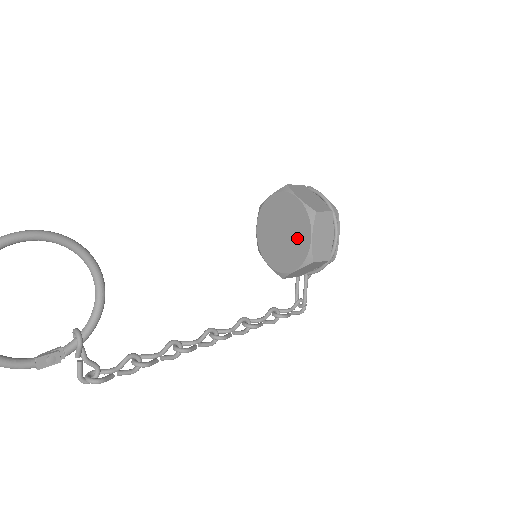
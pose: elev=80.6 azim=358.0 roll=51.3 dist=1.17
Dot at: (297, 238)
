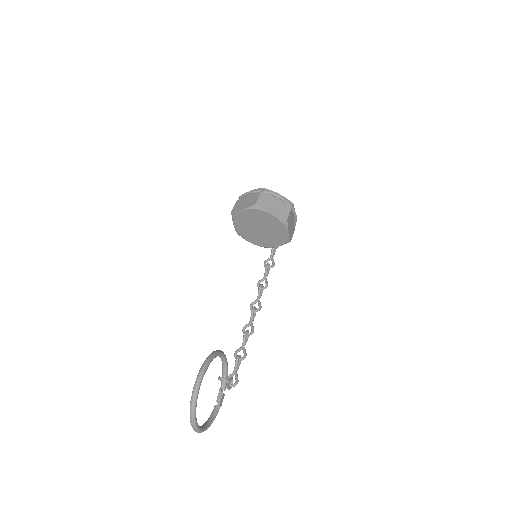
Dot at: (275, 233)
